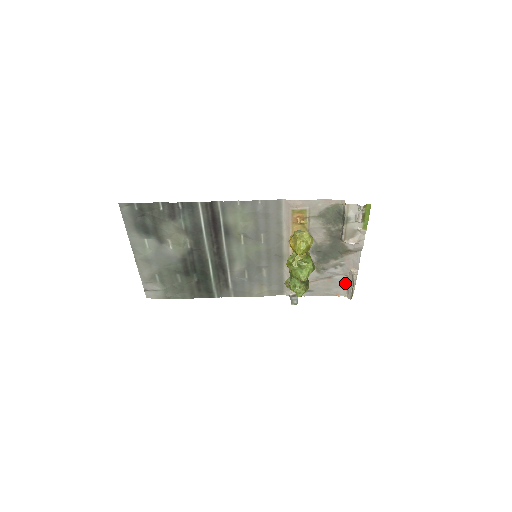
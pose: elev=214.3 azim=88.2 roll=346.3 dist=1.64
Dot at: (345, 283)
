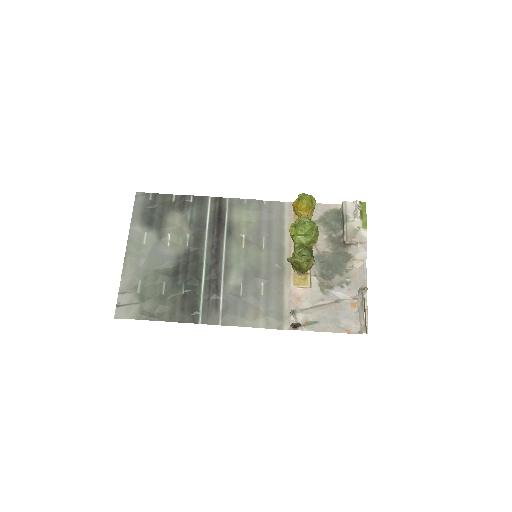
Dot at: (355, 312)
